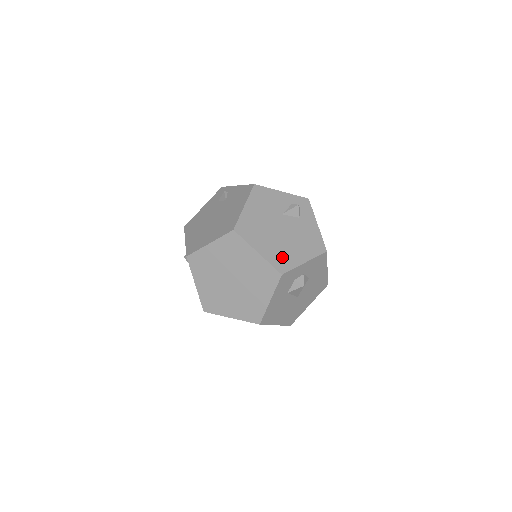
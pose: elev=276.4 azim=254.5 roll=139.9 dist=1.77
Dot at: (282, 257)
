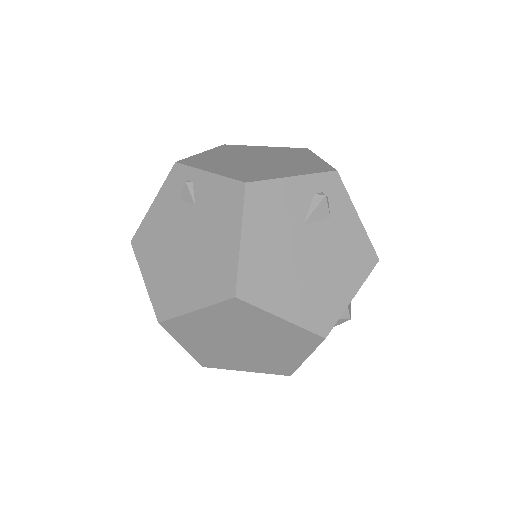
Dot at: (320, 307)
